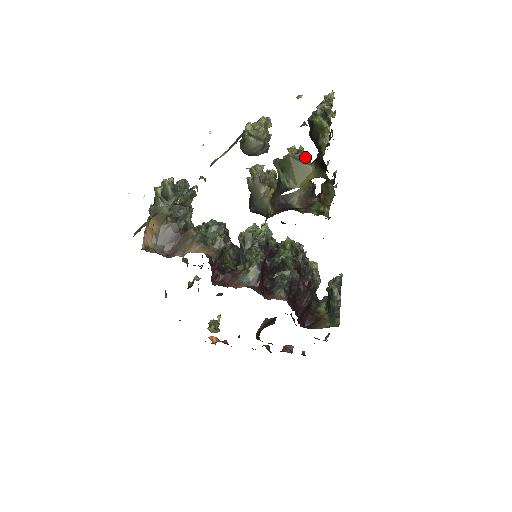
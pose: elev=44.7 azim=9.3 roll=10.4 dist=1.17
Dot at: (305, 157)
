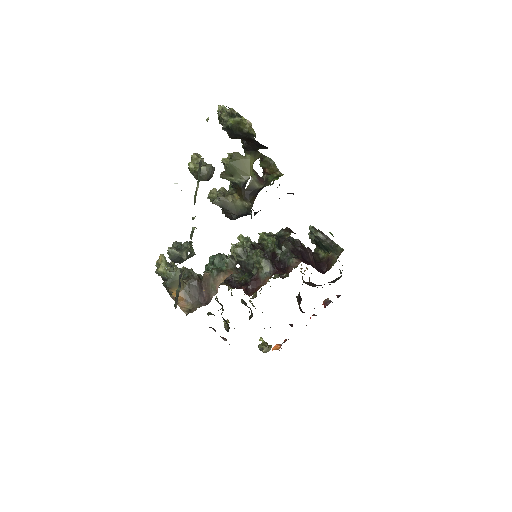
Dot at: (238, 155)
